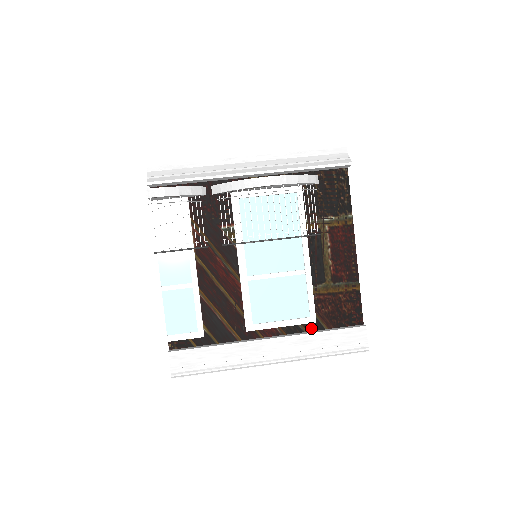
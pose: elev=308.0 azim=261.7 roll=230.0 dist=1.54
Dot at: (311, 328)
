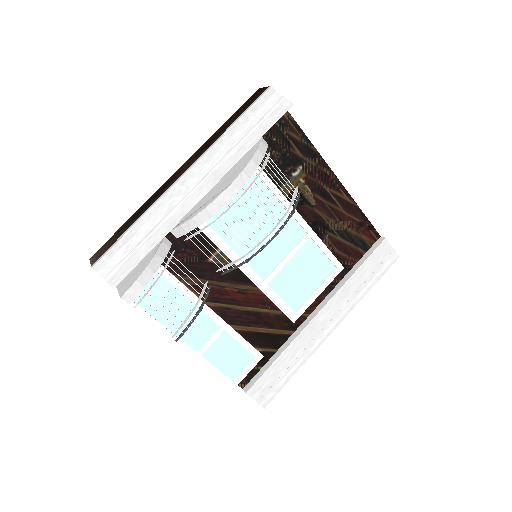
Dot at: (342, 275)
